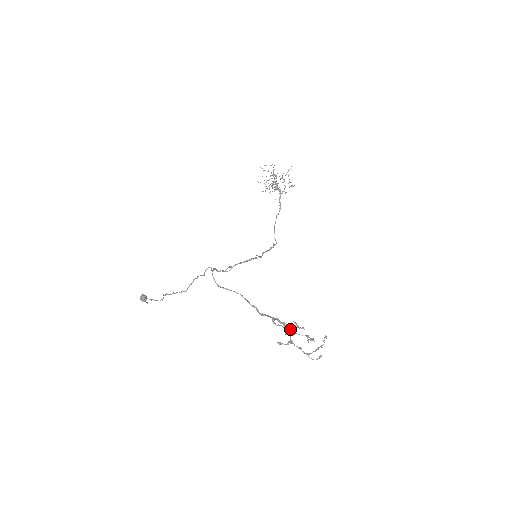
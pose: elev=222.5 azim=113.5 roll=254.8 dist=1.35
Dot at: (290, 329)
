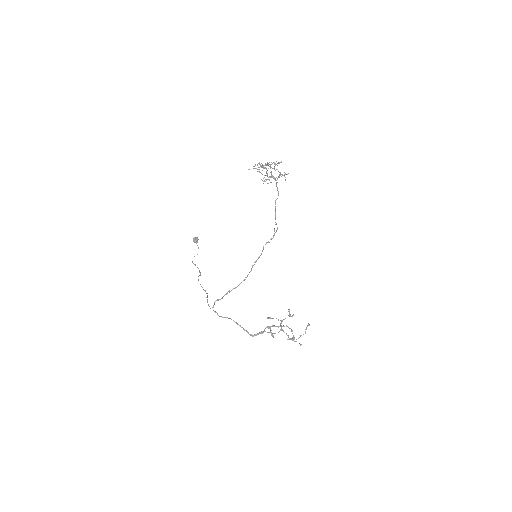
Dot at: occluded
